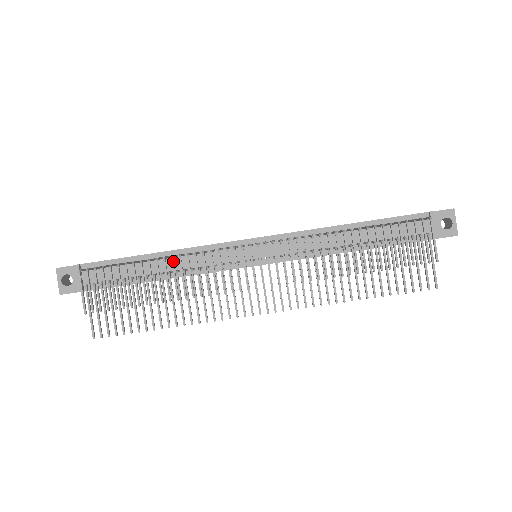
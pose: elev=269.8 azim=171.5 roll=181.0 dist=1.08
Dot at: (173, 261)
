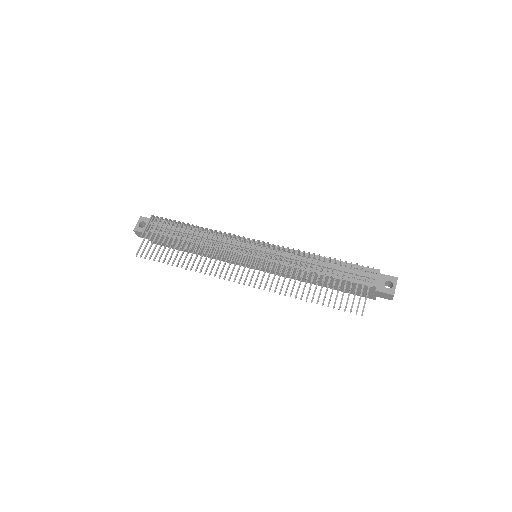
Dot at: (205, 230)
